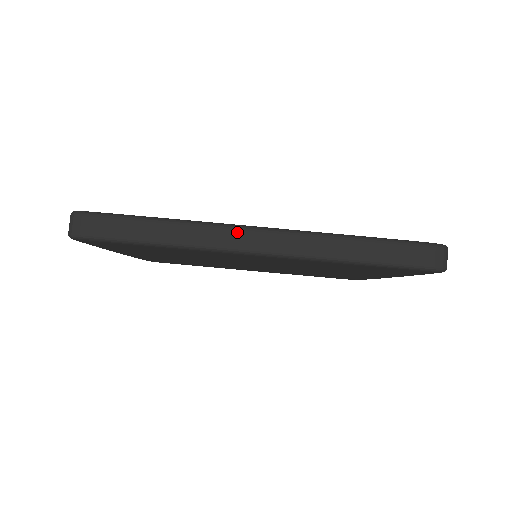
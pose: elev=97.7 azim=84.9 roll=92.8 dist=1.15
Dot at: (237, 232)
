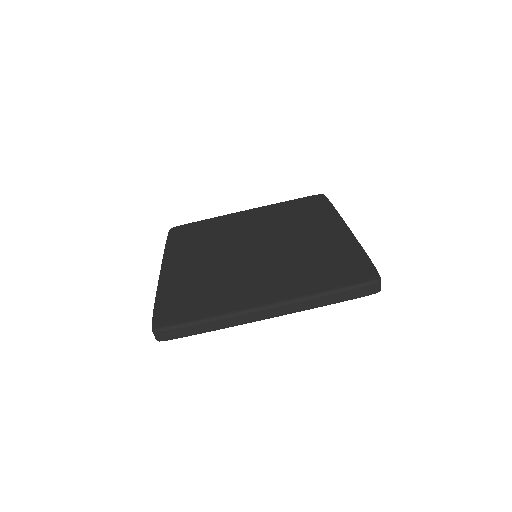
Dot at: (253, 314)
